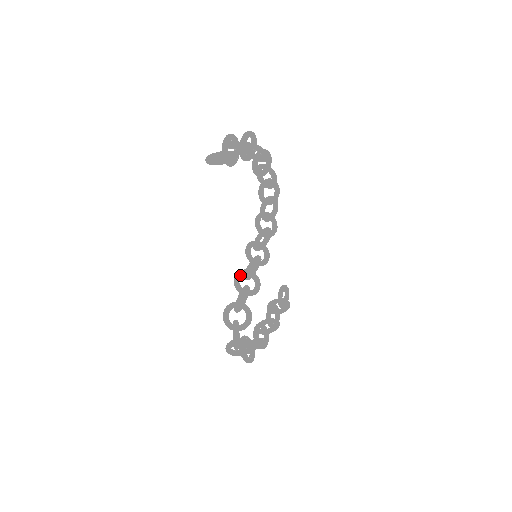
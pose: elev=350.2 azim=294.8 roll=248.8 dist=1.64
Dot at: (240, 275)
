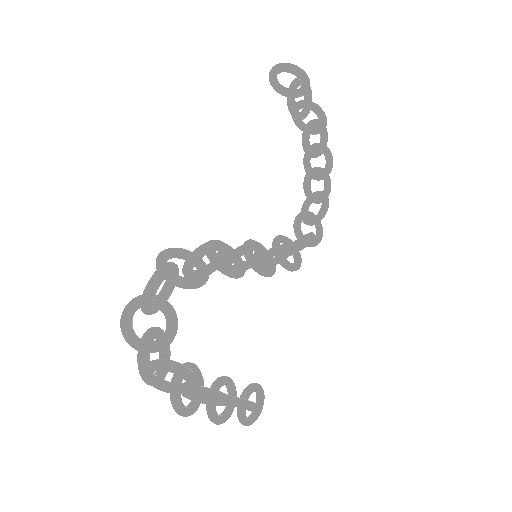
Dot at: occluded
